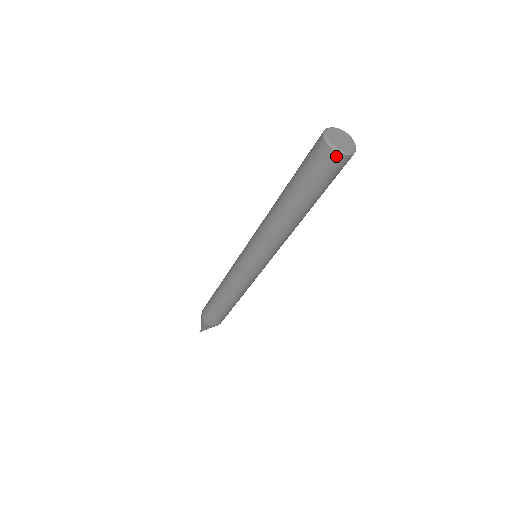
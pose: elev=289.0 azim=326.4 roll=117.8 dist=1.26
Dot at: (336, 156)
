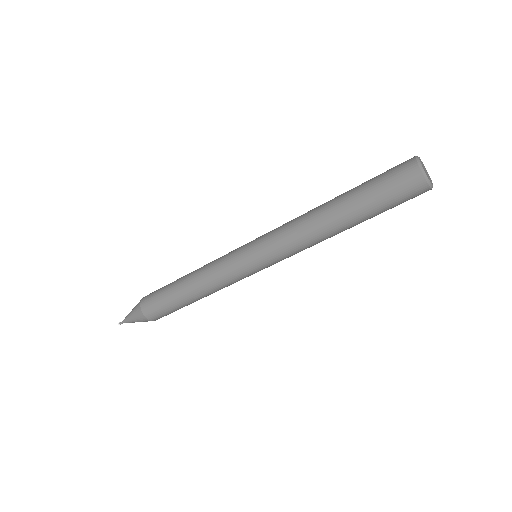
Dot at: (426, 190)
